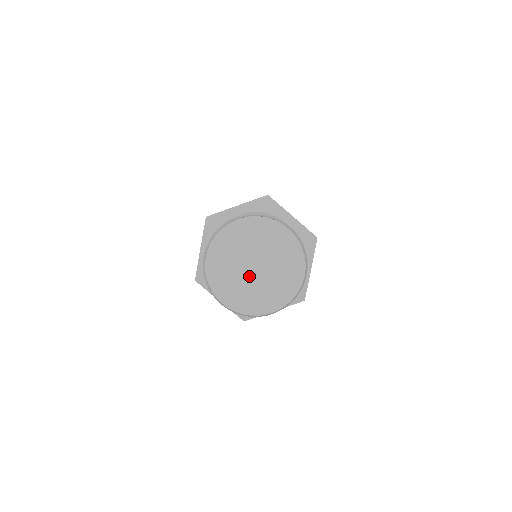
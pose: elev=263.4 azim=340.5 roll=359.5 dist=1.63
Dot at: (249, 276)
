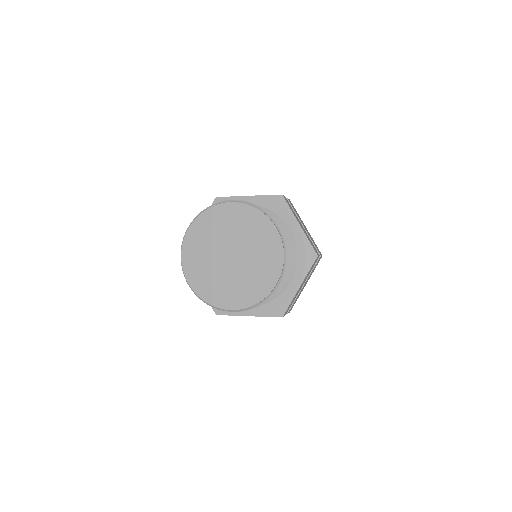
Dot at: (222, 263)
